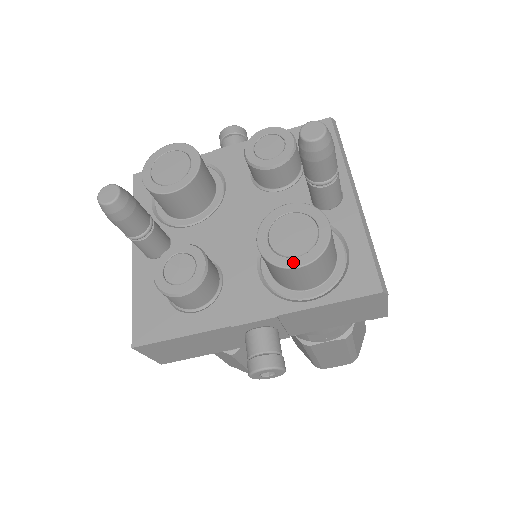
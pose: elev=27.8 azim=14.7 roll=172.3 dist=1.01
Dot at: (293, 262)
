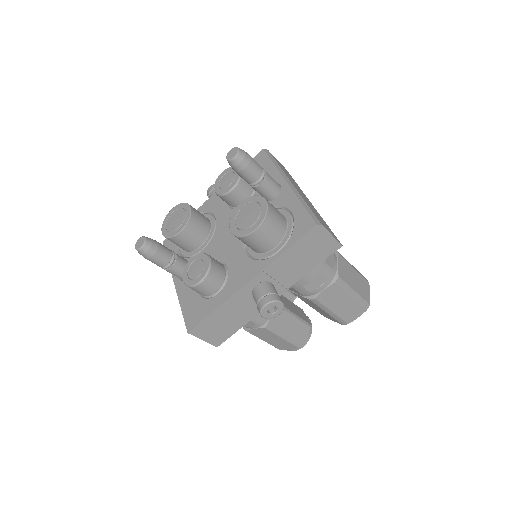
Dot at: (251, 229)
